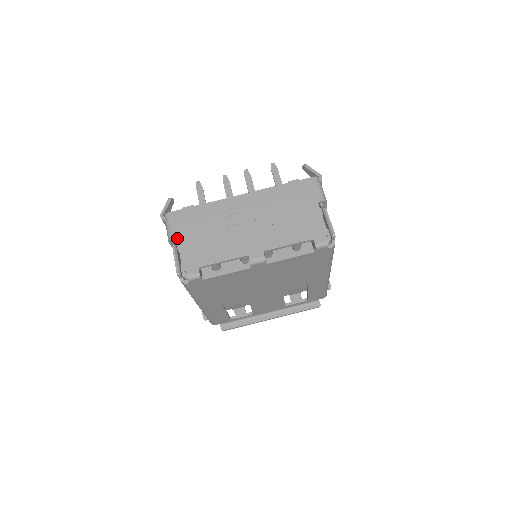
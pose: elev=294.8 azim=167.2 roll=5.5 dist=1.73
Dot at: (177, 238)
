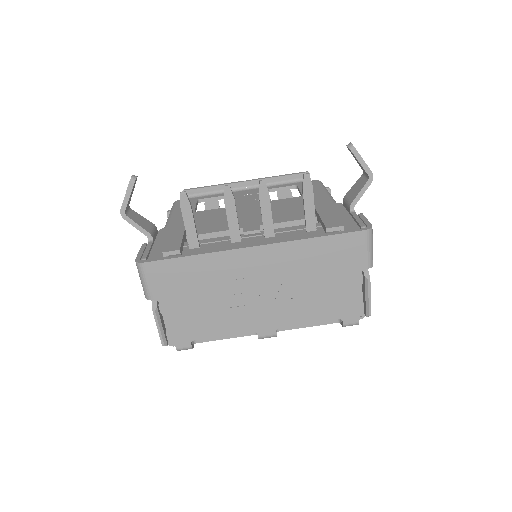
Dot at: (159, 302)
